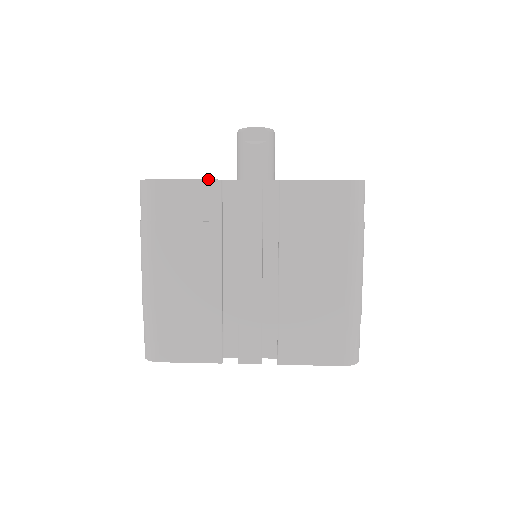
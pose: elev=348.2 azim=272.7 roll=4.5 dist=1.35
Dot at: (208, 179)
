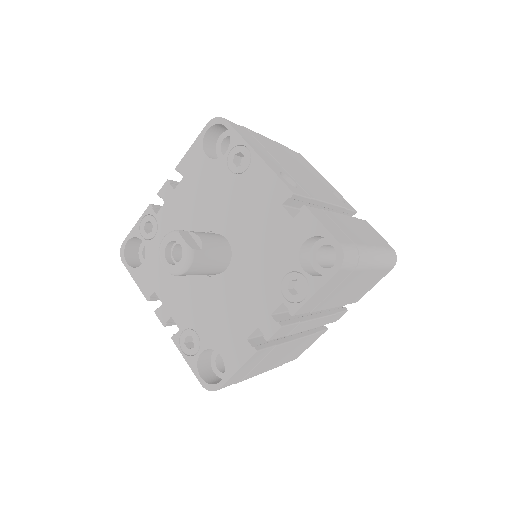
Dot at: occluded
